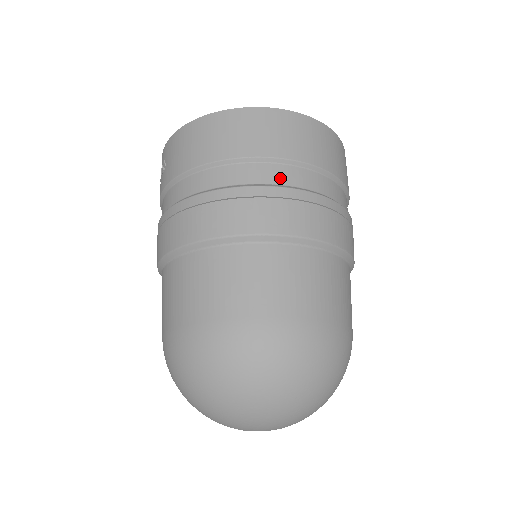
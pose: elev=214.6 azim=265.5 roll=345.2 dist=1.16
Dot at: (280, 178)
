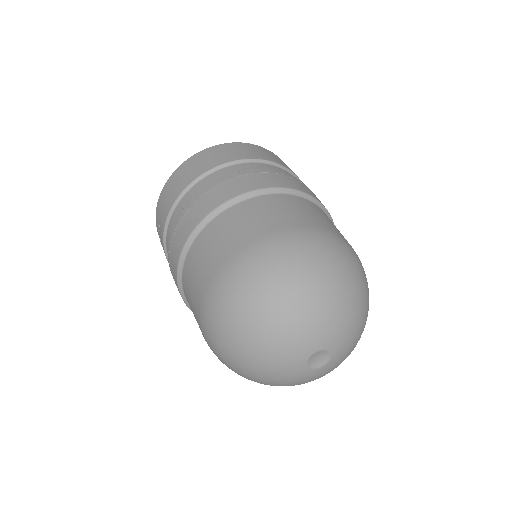
Dot at: (237, 170)
